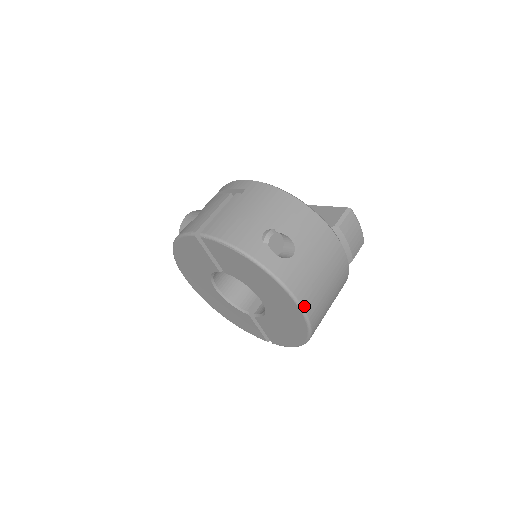
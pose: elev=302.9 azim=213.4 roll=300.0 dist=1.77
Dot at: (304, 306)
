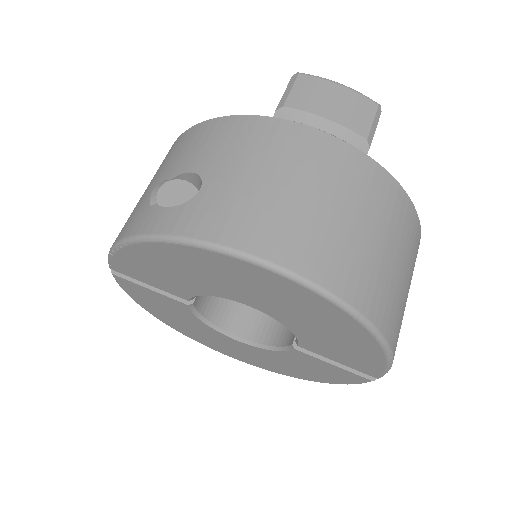
Dot at: (261, 254)
